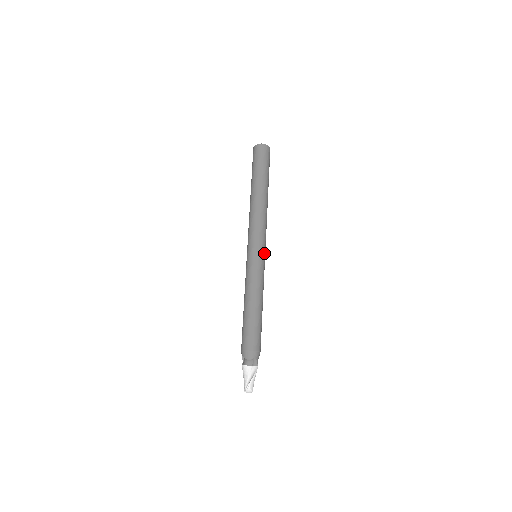
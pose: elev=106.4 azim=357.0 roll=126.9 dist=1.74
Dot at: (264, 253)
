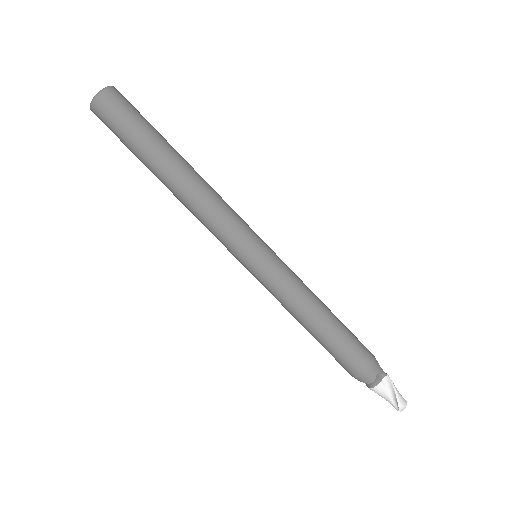
Dot at: (263, 245)
